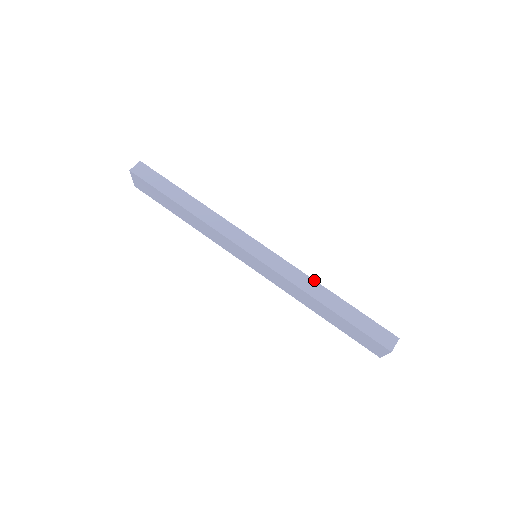
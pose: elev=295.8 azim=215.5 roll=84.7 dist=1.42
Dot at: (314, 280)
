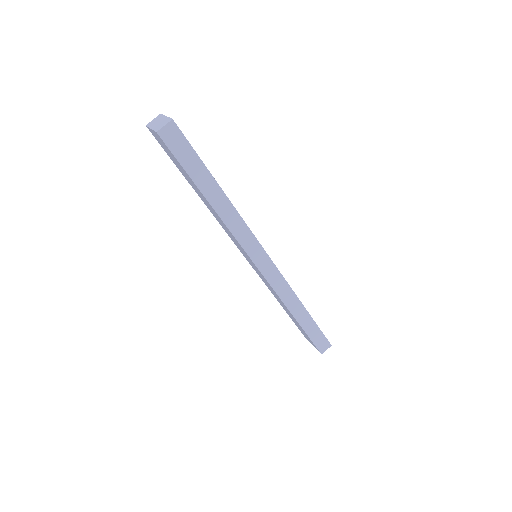
Dot at: (297, 297)
